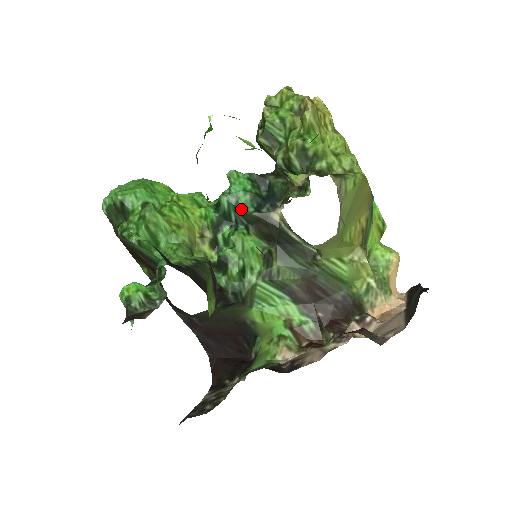
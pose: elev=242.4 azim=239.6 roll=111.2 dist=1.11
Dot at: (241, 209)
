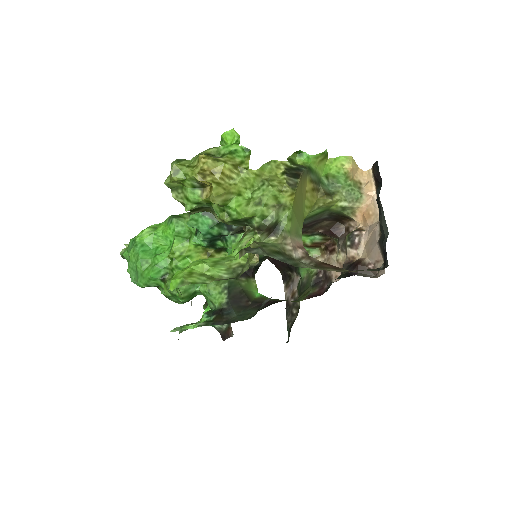
Dot at: (219, 236)
